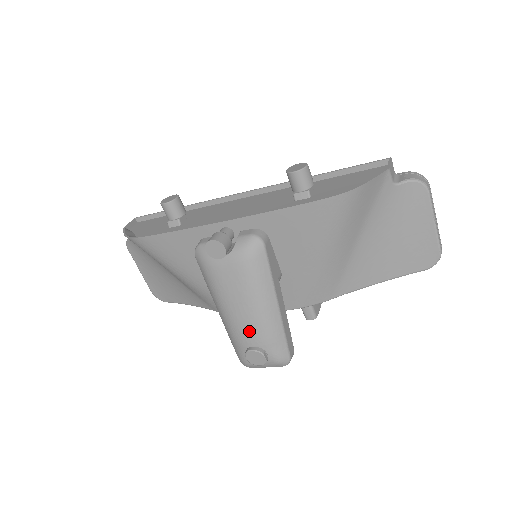
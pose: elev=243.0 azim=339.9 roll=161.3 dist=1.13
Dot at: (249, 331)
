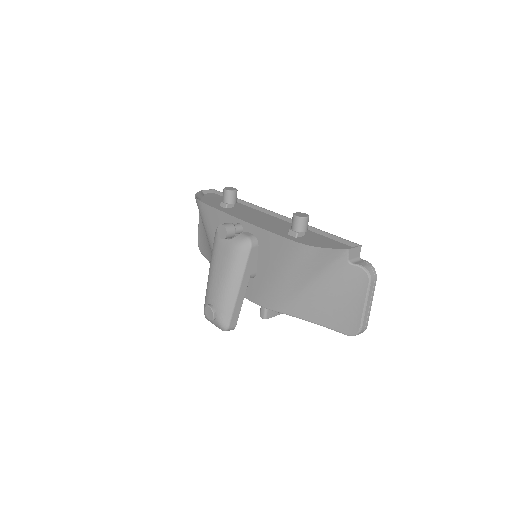
Dot at: (214, 293)
